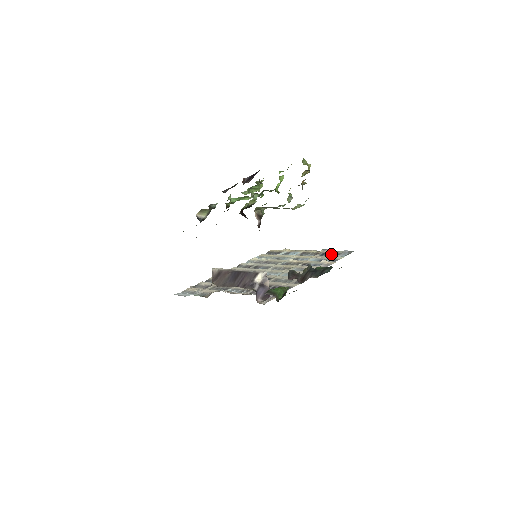
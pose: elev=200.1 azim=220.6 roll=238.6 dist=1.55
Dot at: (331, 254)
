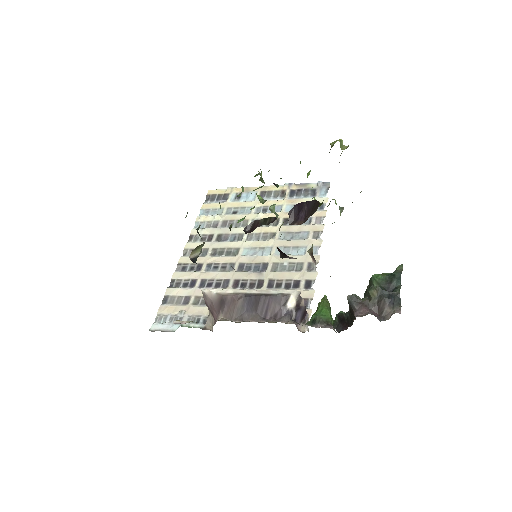
Dot at: (304, 192)
